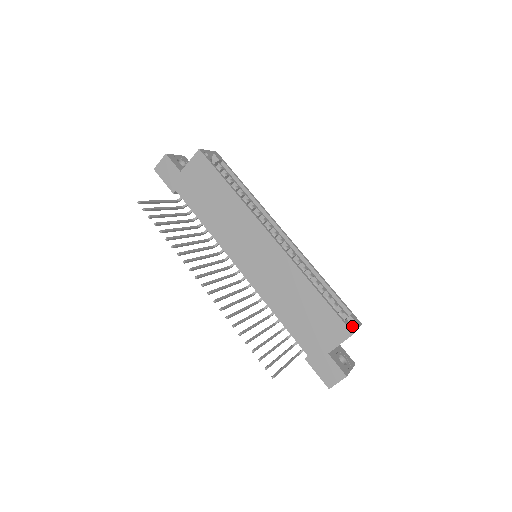
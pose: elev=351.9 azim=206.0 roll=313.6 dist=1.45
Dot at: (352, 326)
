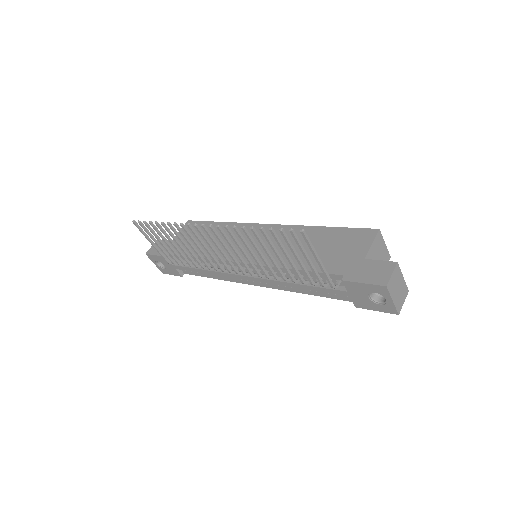
Dot at: occluded
